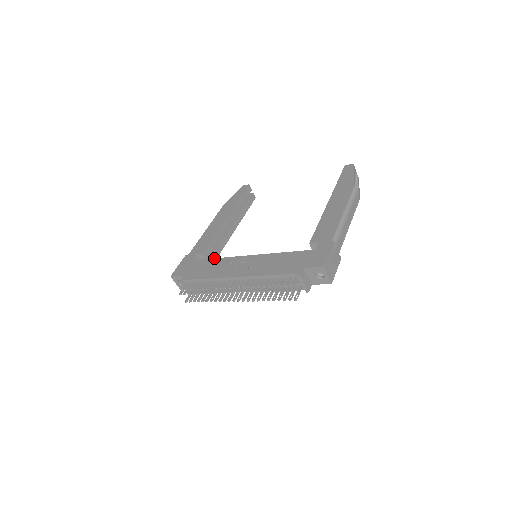
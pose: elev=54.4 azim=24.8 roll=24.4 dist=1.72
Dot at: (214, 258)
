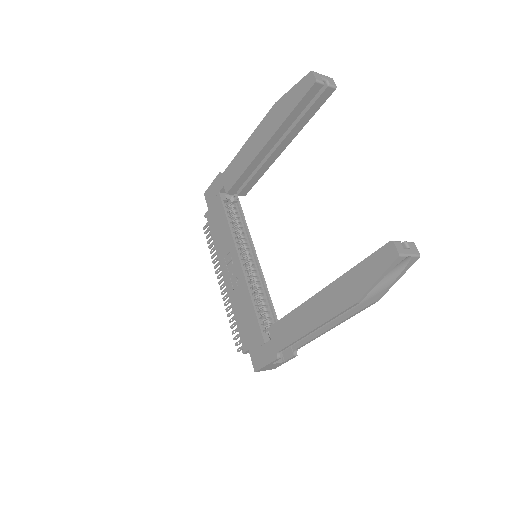
Dot at: (227, 220)
